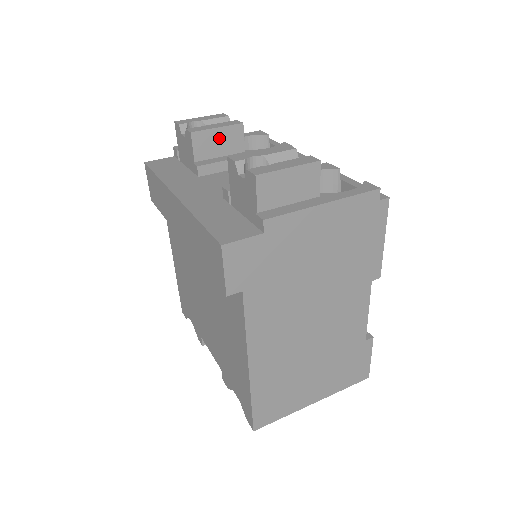
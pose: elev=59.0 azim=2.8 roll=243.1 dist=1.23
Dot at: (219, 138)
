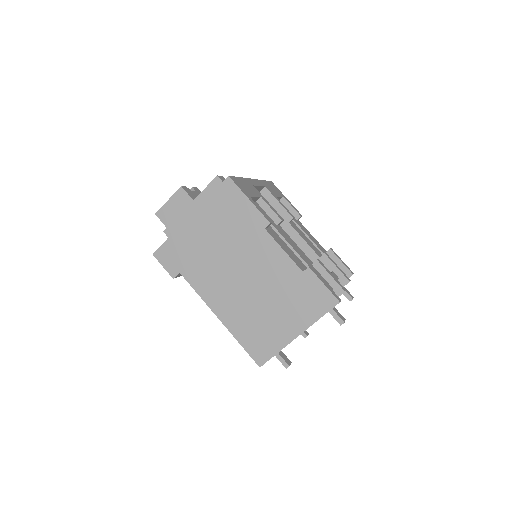
Dot at: occluded
